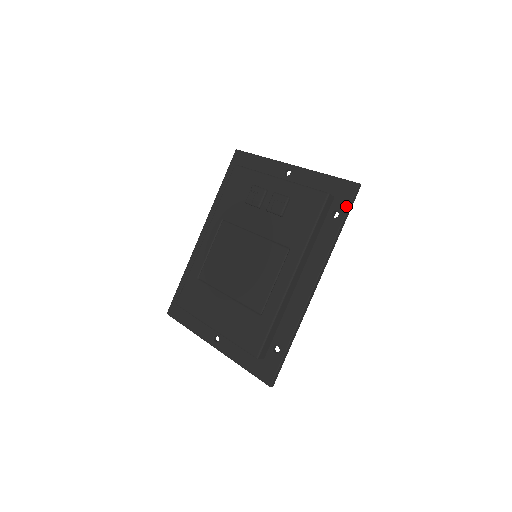
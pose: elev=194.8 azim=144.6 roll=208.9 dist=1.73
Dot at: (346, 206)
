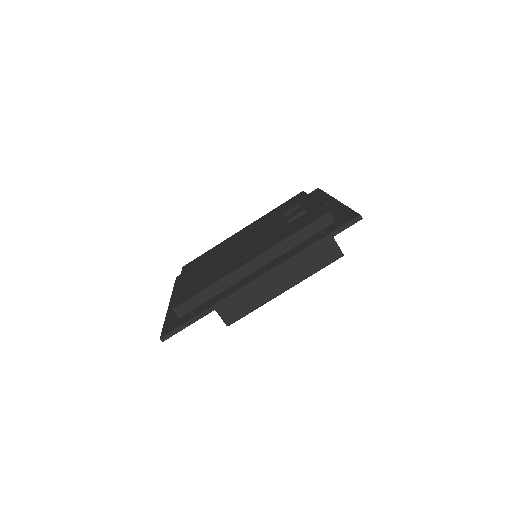
Dot at: (335, 228)
